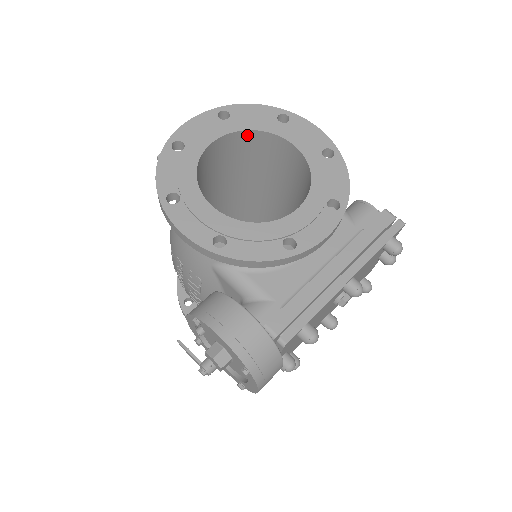
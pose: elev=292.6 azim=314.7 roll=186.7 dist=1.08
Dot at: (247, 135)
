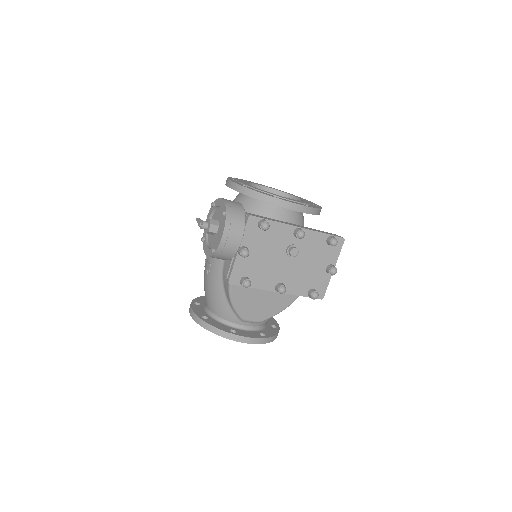
Dot at: (280, 195)
